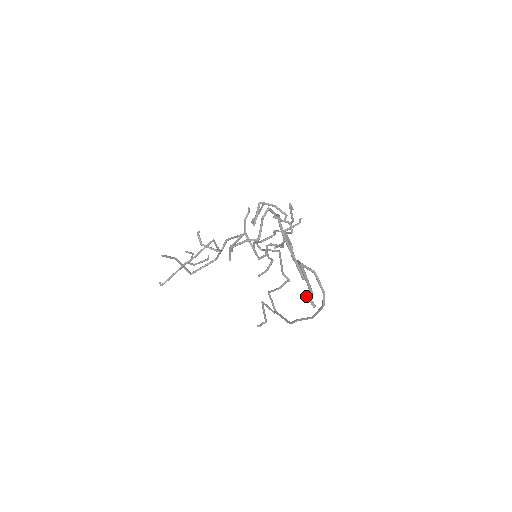
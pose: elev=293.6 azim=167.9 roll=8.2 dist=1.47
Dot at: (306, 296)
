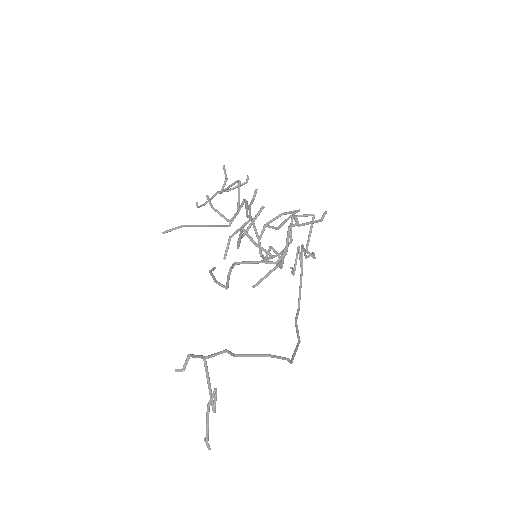
Dot at: occluded
